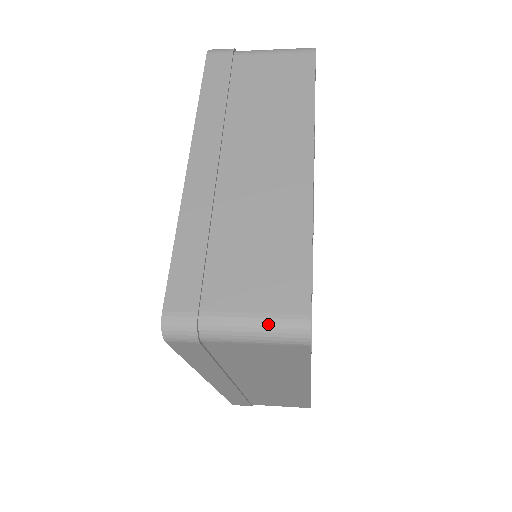
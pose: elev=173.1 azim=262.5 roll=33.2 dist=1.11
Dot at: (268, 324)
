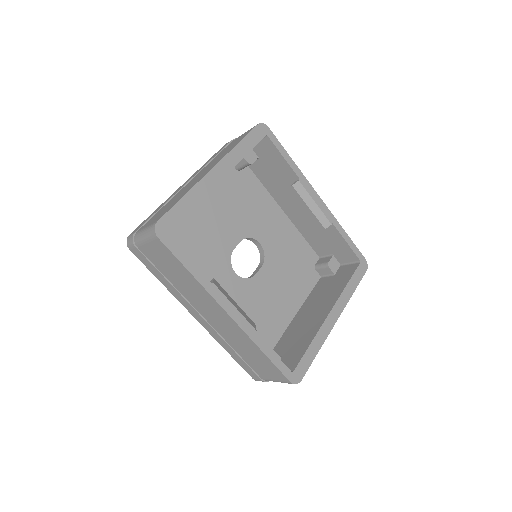
Dot at: (147, 229)
